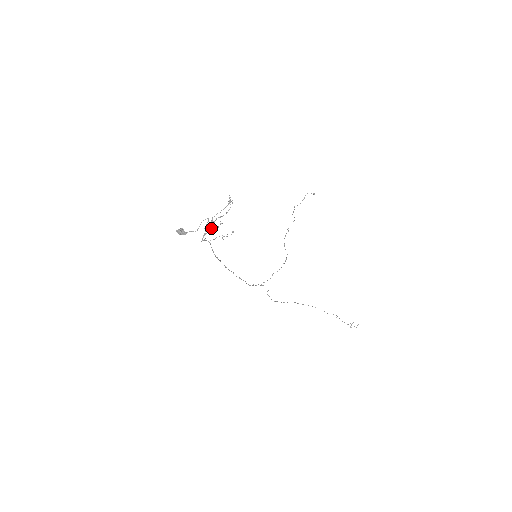
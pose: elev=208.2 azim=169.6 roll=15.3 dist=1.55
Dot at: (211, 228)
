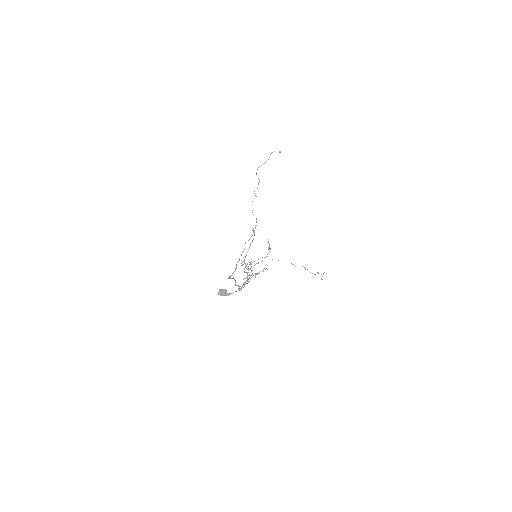
Dot at: (247, 274)
